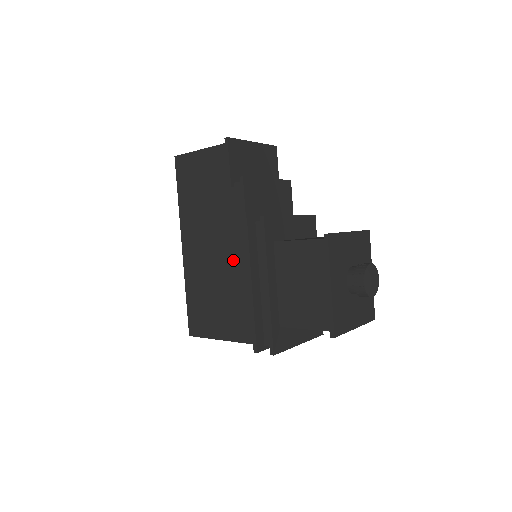
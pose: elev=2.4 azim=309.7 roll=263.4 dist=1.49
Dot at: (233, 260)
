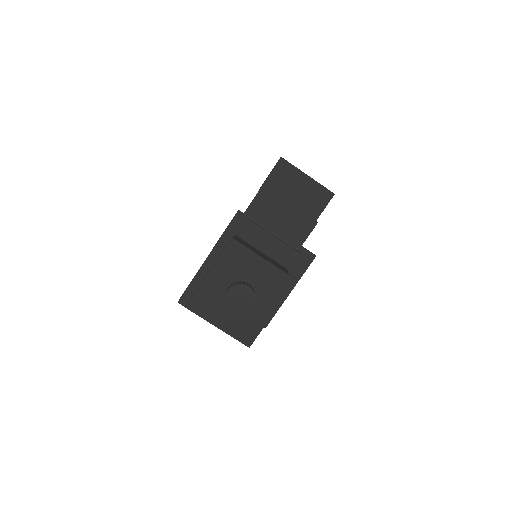
Dot at: occluded
